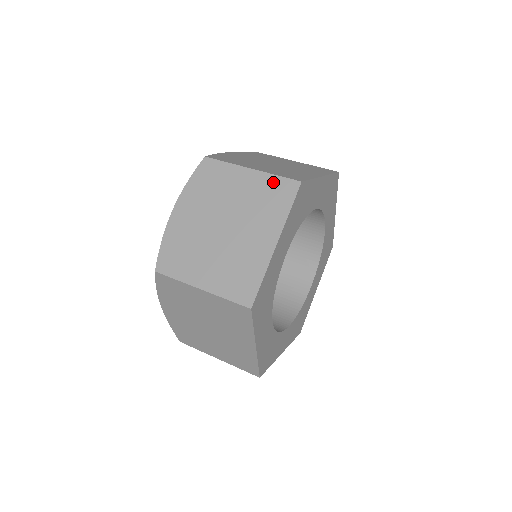
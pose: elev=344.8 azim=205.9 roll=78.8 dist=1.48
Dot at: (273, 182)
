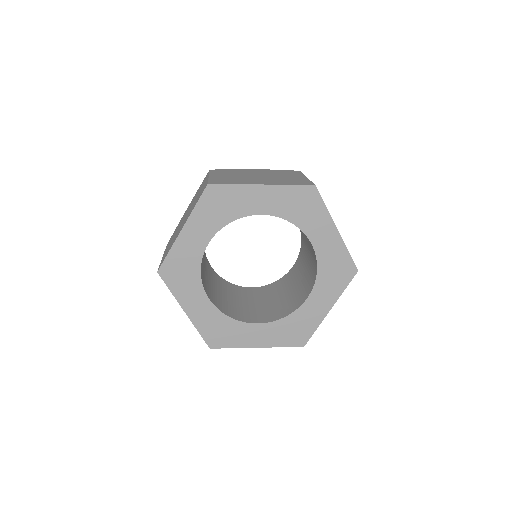
Dot at: occluded
